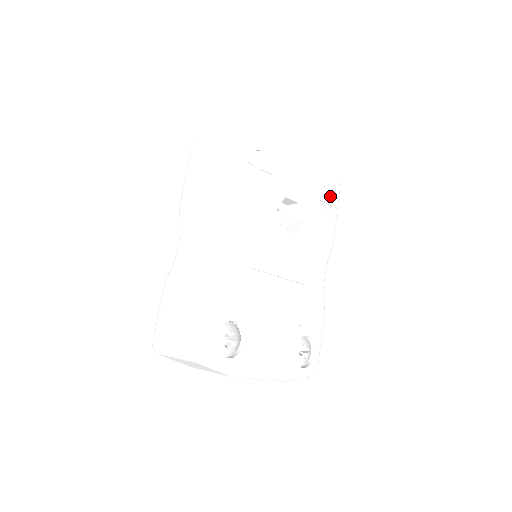
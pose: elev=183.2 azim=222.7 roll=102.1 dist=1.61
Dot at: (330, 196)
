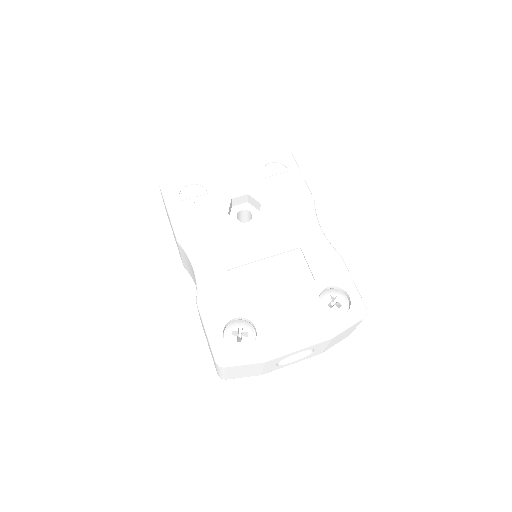
Dot at: (281, 165)
